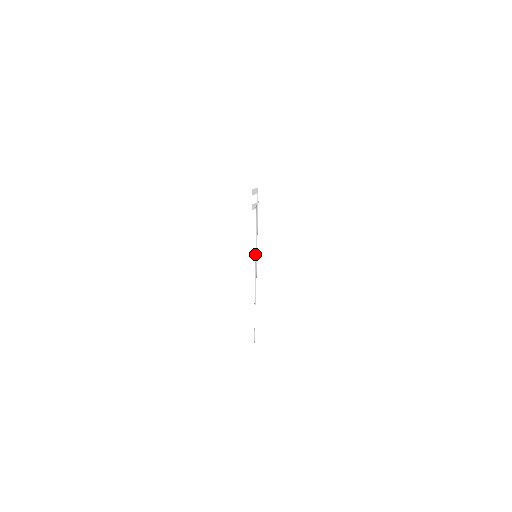
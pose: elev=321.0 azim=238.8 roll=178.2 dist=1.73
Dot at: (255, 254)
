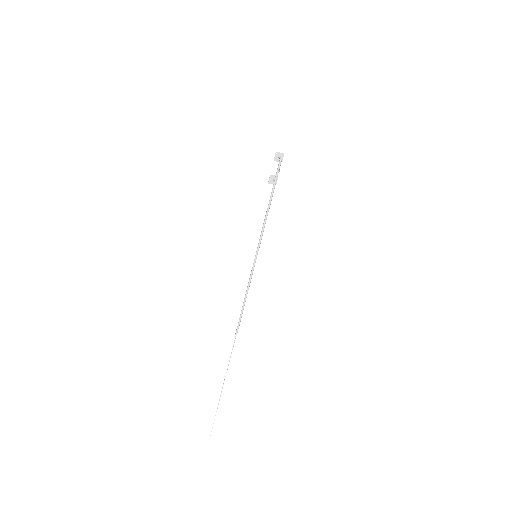
Dot at: occluded
